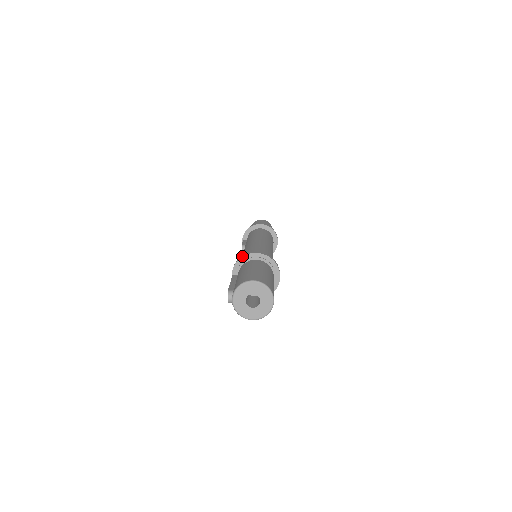
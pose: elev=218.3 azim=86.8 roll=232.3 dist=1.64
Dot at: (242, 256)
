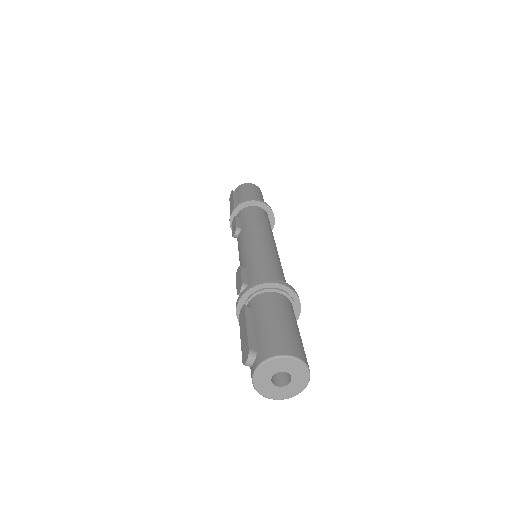
Dot at: (263, 282)
